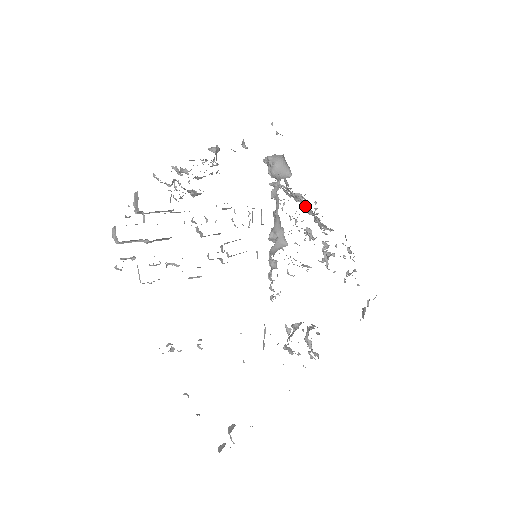
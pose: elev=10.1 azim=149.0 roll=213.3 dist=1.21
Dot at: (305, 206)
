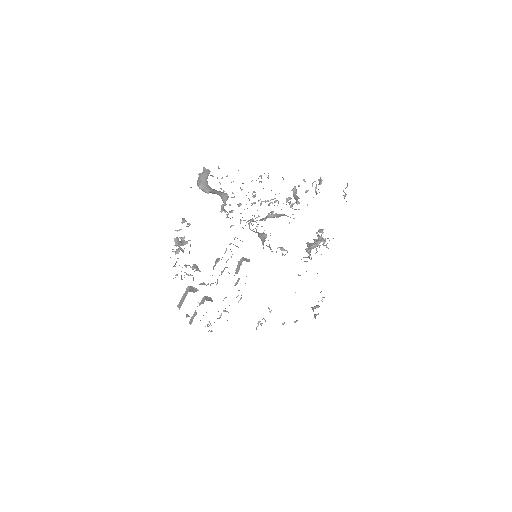
Dot at: (253, 192)
